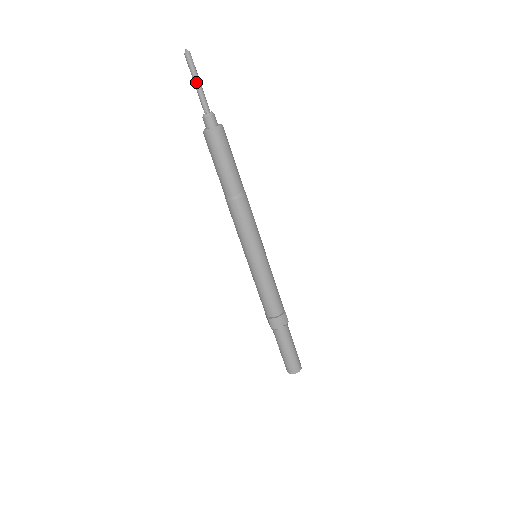
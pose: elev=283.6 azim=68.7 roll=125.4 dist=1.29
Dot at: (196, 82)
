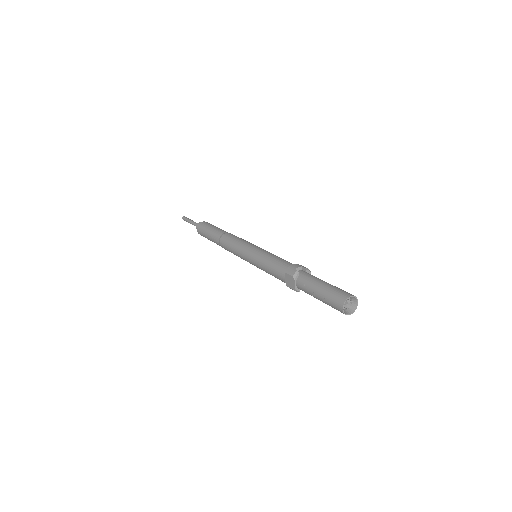
Dot at: (190, 220)
